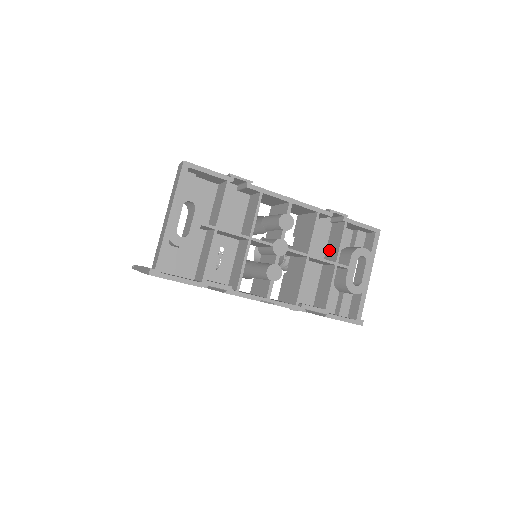
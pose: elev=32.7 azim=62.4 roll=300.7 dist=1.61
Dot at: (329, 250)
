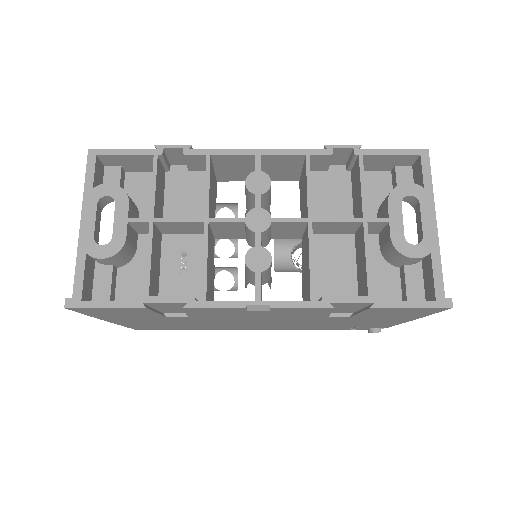
Dot at: (355, 208)
